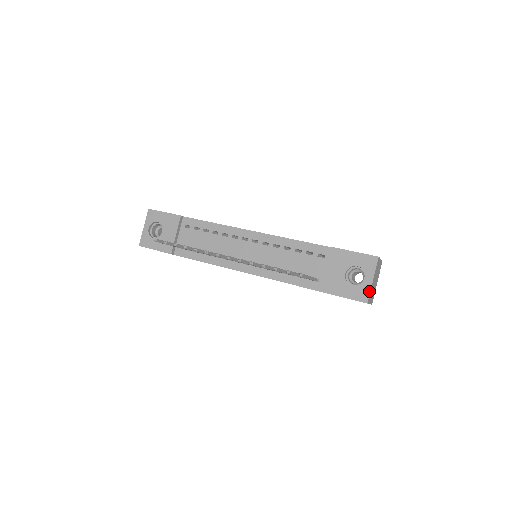
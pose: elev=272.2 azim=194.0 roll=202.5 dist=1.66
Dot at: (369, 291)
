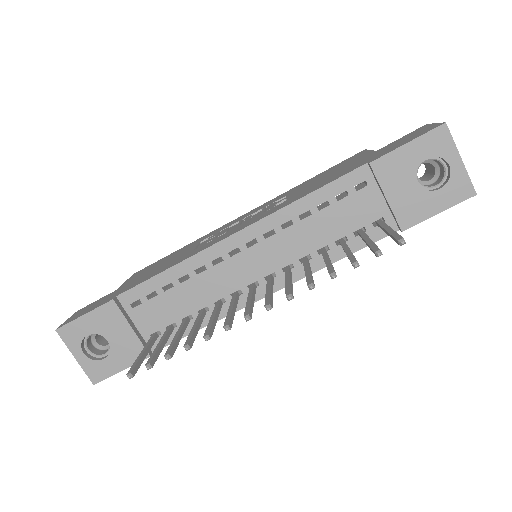
Dot at: (467, 177)
